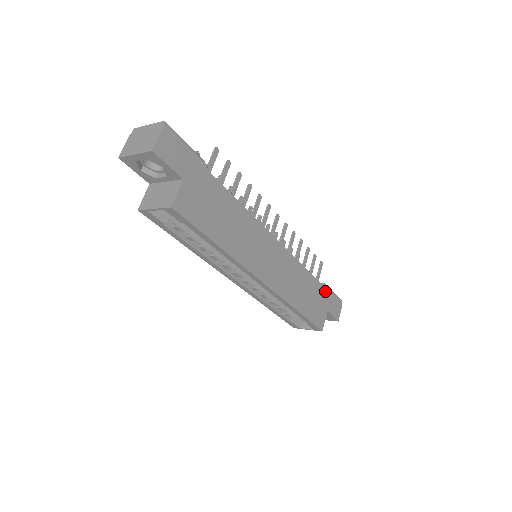
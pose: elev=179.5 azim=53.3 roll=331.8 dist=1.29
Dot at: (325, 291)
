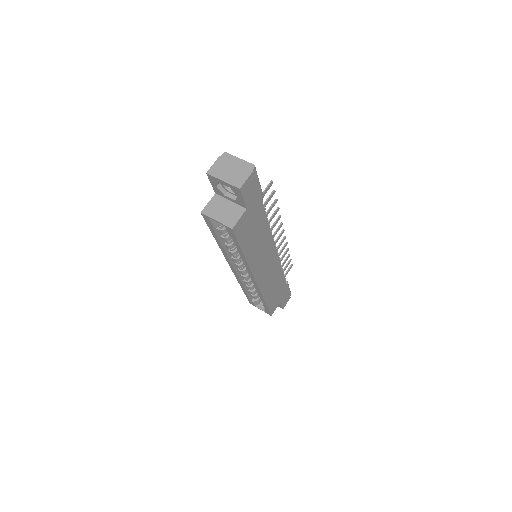
Dot at: (286, 288)
